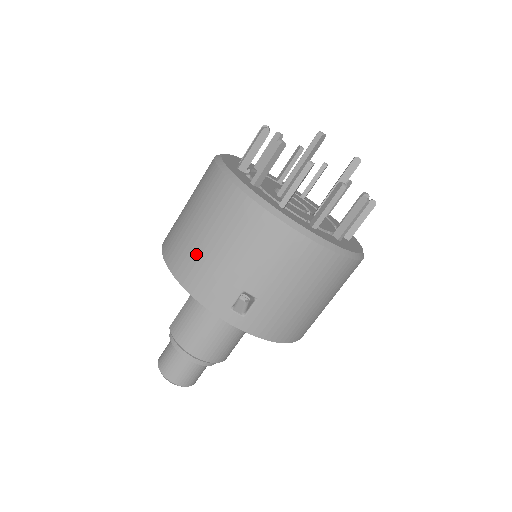
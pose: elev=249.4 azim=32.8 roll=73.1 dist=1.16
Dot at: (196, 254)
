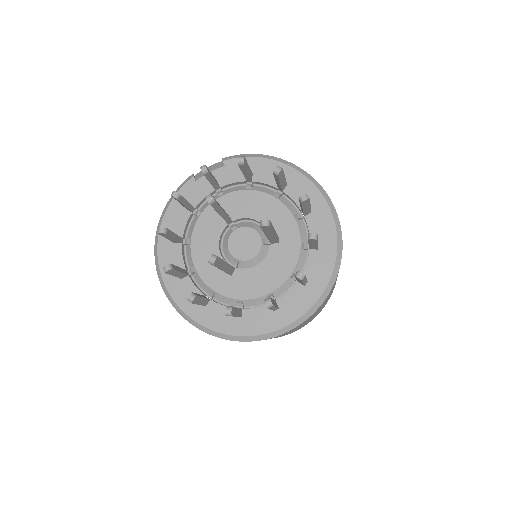
Dot at: occluded
